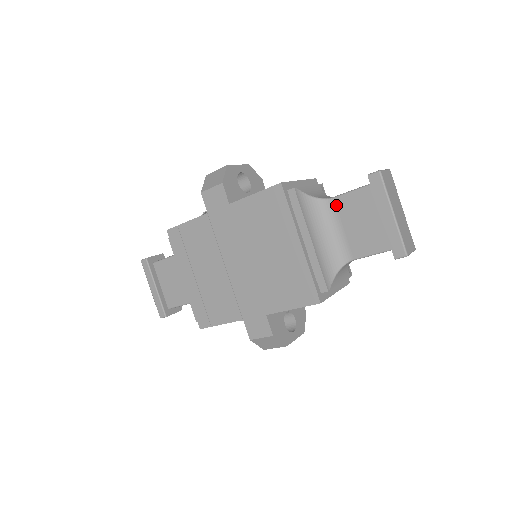
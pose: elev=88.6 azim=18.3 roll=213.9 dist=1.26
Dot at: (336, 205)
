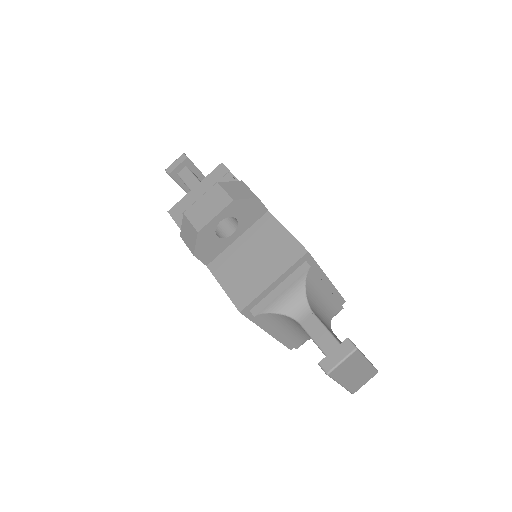
Dot at: occluded
